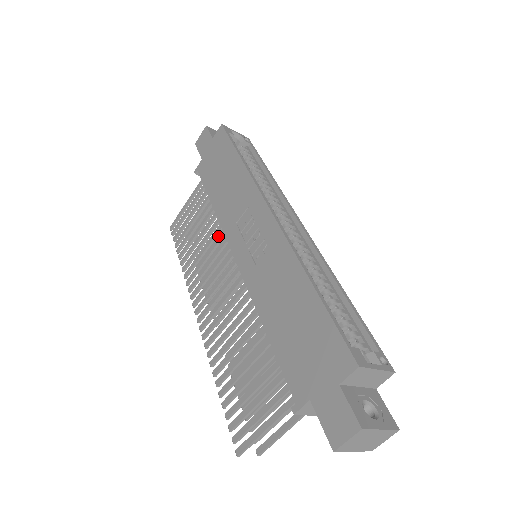
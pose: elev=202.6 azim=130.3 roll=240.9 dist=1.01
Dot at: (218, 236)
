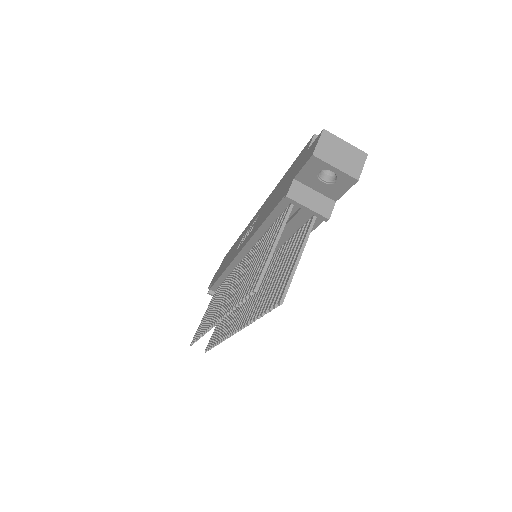
Dot at: occluded
